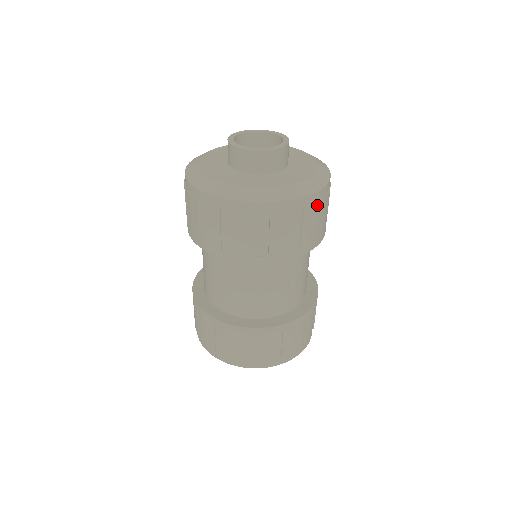
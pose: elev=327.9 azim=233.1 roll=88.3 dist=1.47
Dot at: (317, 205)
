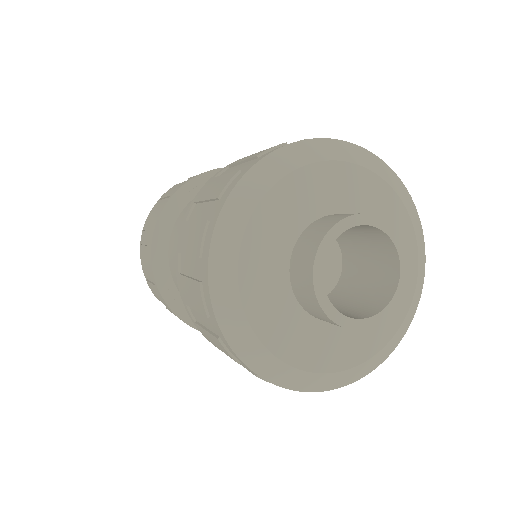
Dot at: occluded
